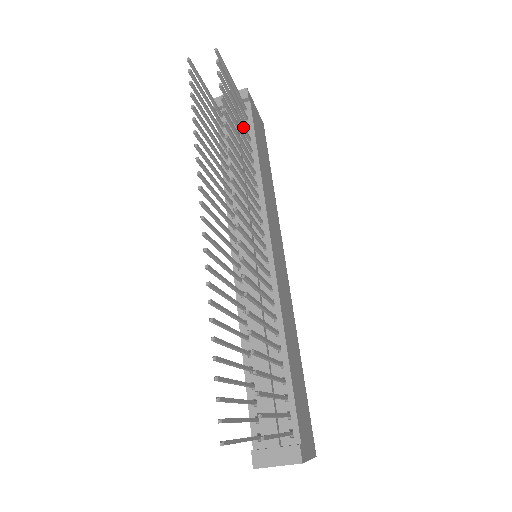
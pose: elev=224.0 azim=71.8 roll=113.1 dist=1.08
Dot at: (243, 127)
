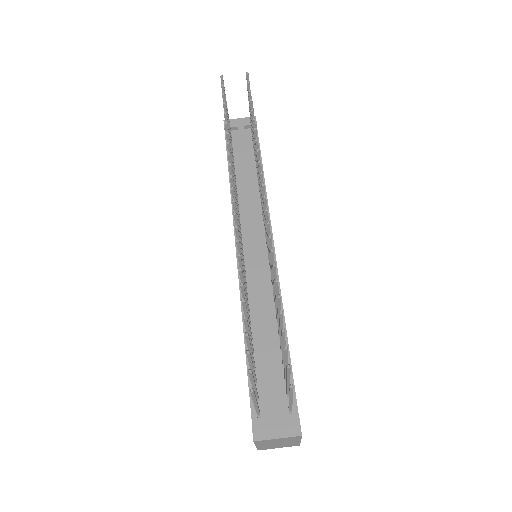
Dot at: occluded
